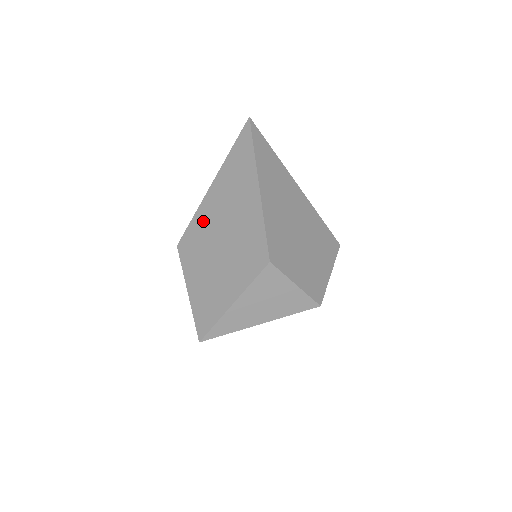
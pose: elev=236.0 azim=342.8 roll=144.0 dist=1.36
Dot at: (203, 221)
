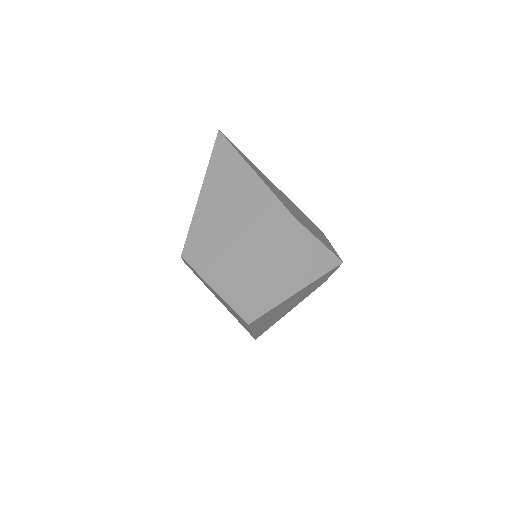
Dot at: (204, 222)
